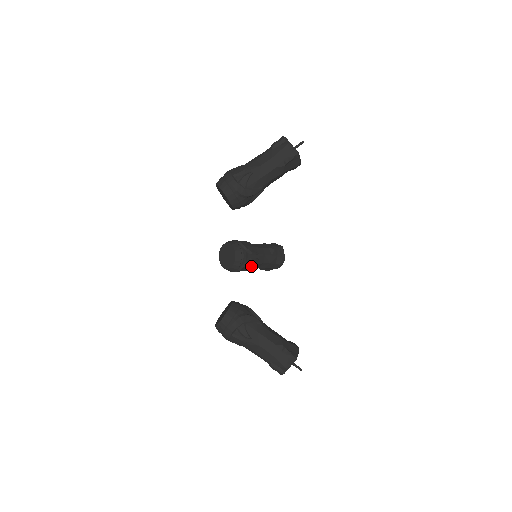
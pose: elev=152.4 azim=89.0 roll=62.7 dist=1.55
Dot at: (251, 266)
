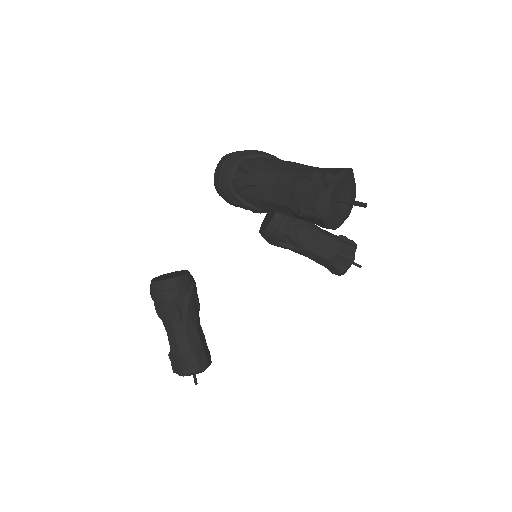
Dot at: occluded
